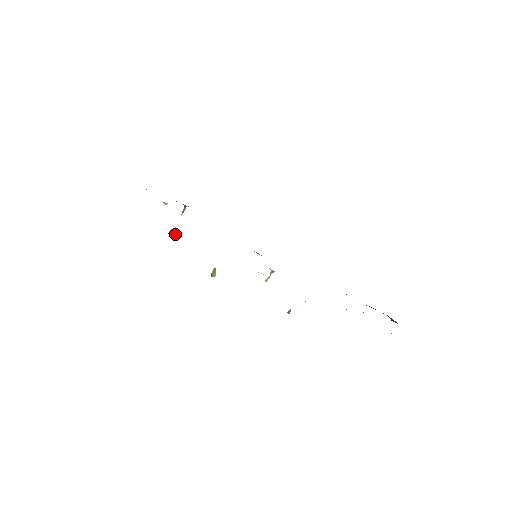
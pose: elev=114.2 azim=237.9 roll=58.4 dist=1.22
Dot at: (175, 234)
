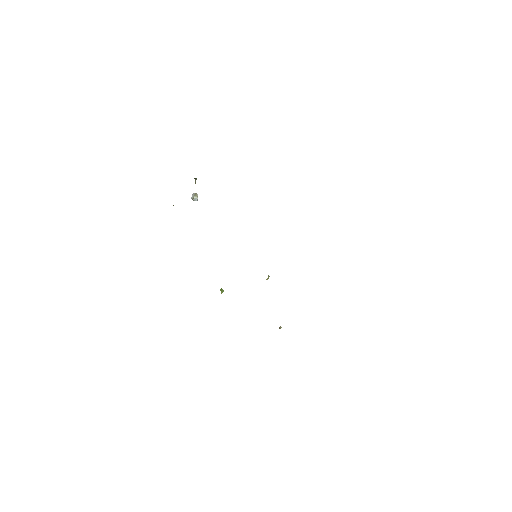
Dot at: (197, 199)
